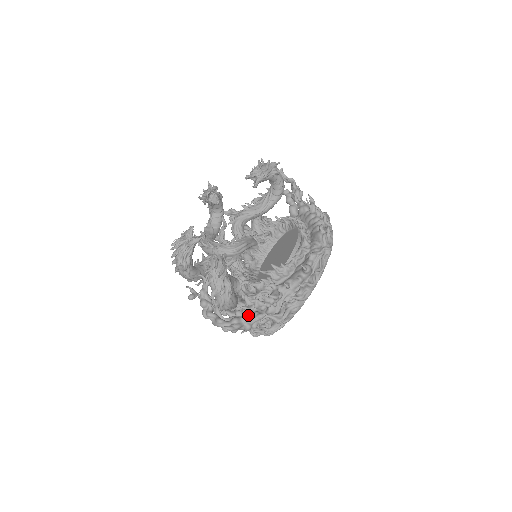
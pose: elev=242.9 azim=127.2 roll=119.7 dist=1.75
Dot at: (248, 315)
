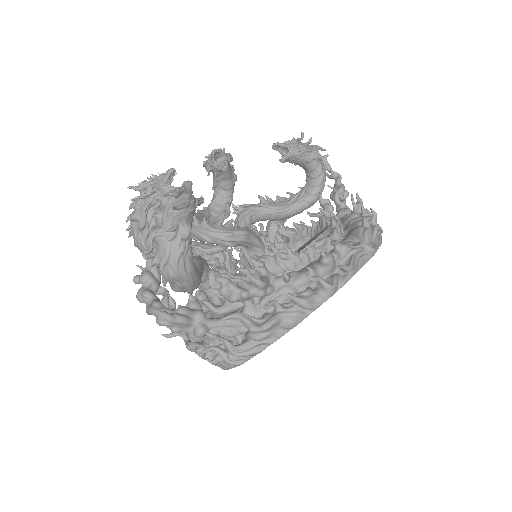
Dot at: occluded
